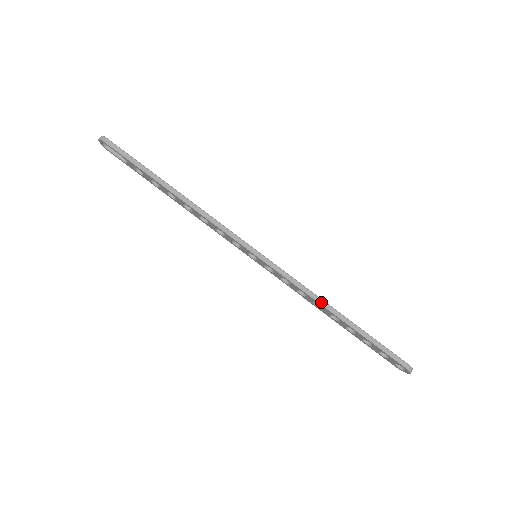
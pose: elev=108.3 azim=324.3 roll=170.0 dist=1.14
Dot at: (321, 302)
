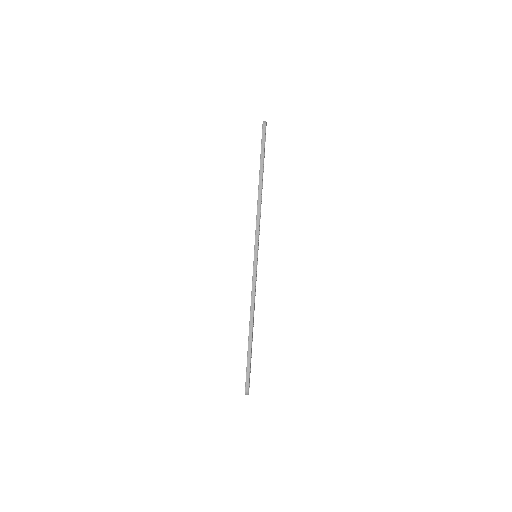
Dot at: (252, 312)
